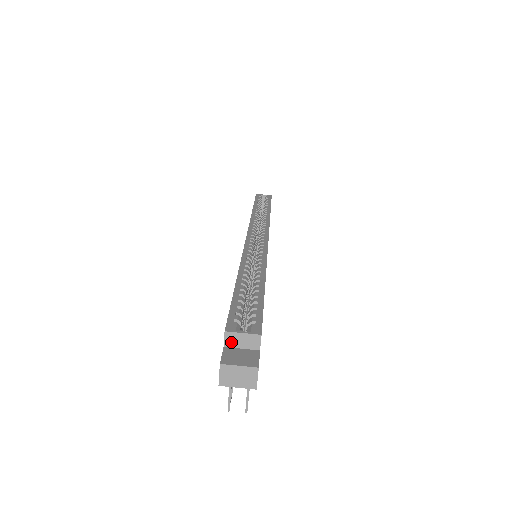
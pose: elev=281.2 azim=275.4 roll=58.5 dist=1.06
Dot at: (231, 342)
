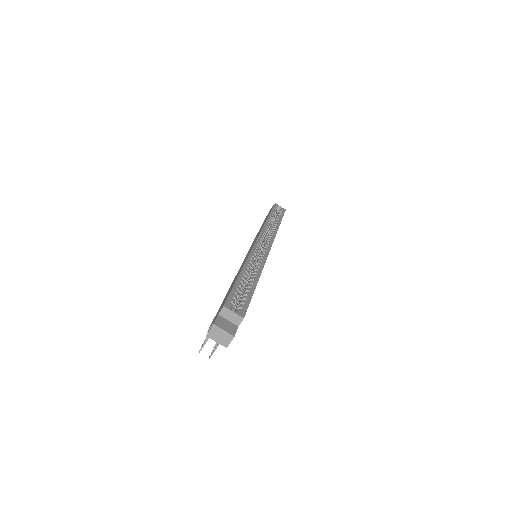
Dot at: (224, 314)
